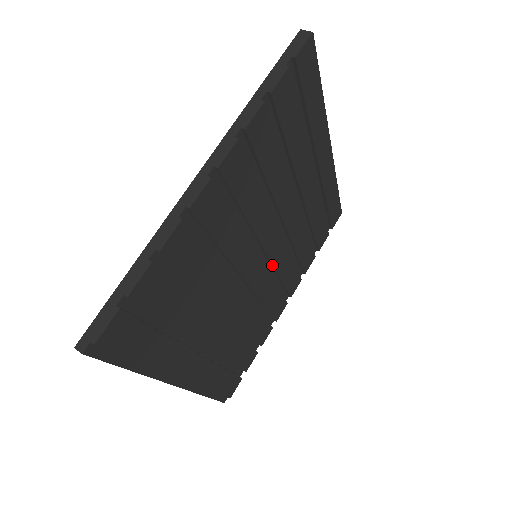
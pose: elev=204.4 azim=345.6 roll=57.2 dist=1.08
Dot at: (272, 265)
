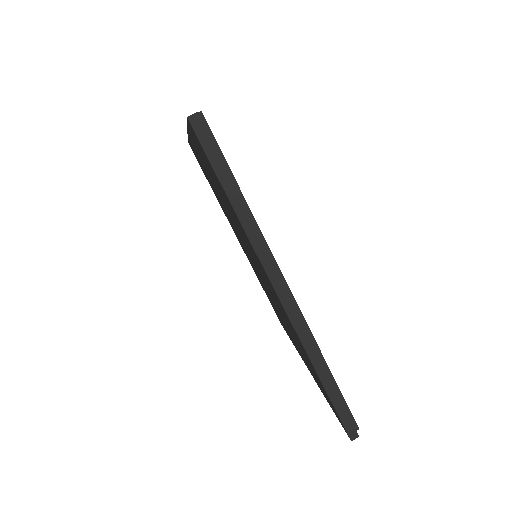
Dot at: occluded
